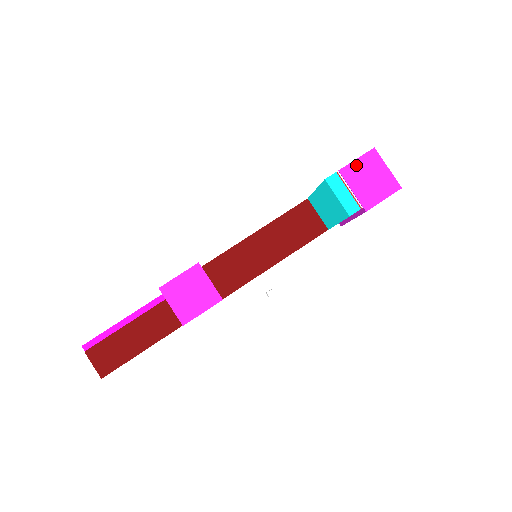
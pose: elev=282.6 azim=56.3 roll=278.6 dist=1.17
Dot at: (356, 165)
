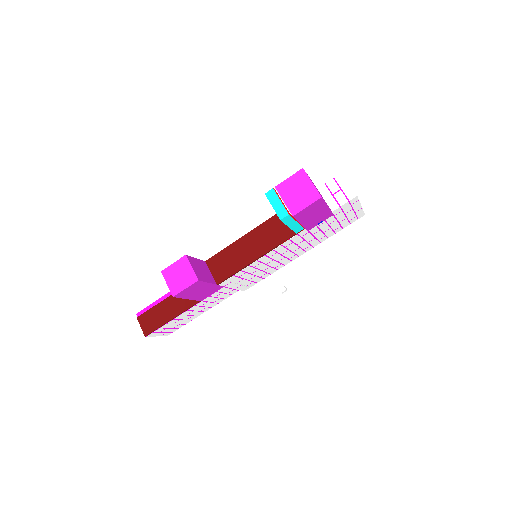
Dot at: (288, 182)
